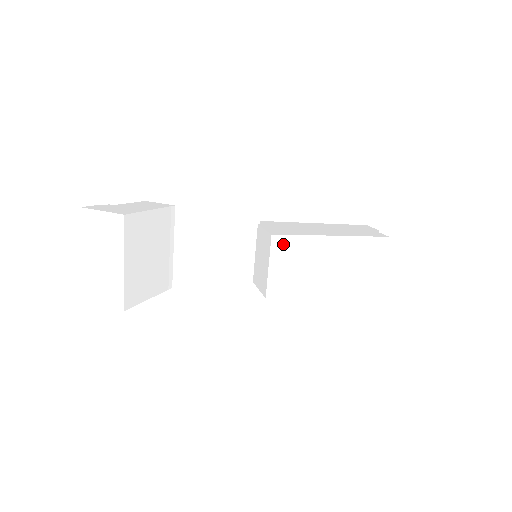
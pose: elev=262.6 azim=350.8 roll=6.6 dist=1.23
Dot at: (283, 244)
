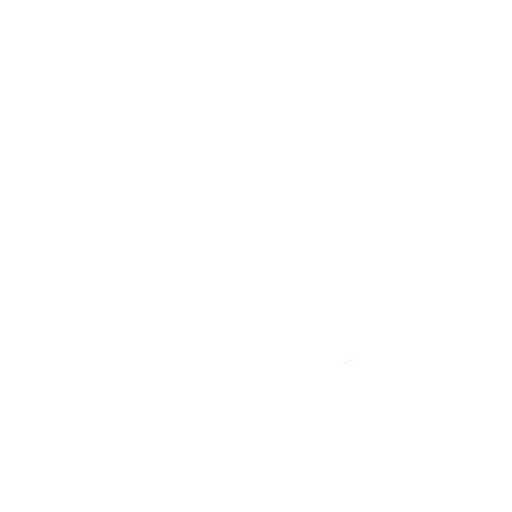
Dot at: (263, 269)
